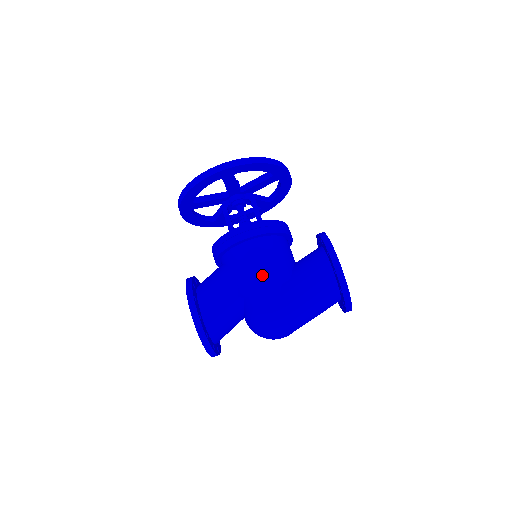
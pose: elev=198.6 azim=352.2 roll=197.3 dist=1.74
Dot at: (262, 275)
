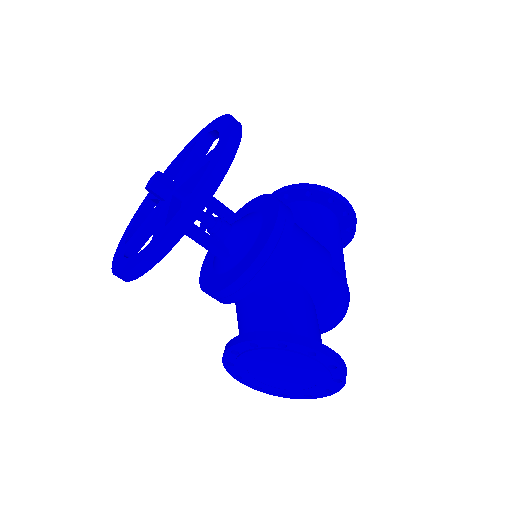
Dot at: (325, 261)
